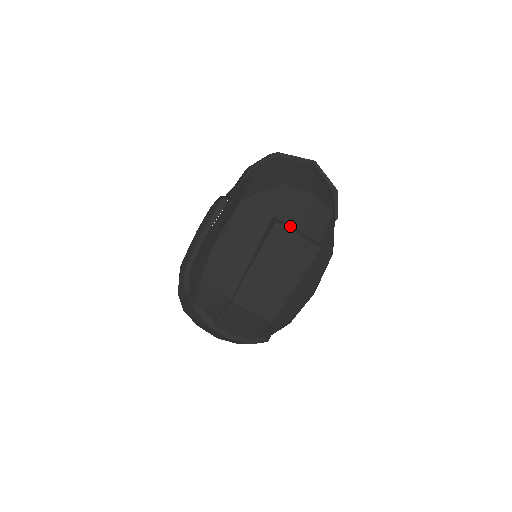
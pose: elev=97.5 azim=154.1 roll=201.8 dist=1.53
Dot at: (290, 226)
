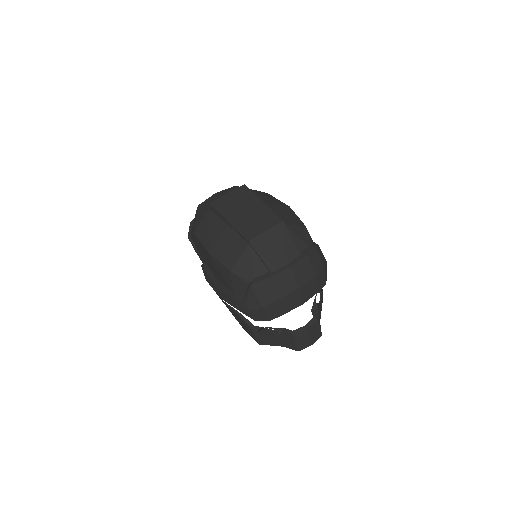
Dot at: occluded
